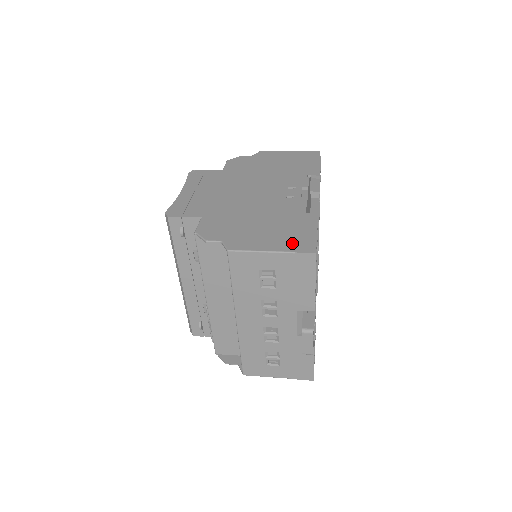
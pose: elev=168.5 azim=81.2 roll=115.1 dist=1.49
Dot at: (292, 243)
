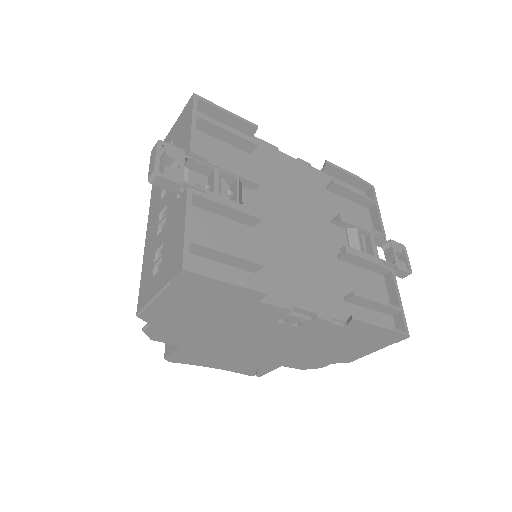
Dot at: occluded
